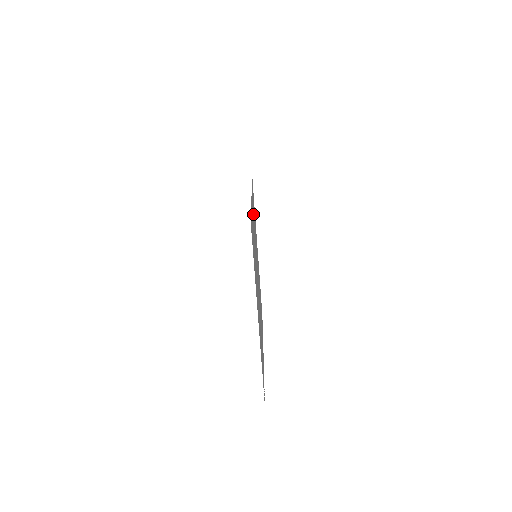
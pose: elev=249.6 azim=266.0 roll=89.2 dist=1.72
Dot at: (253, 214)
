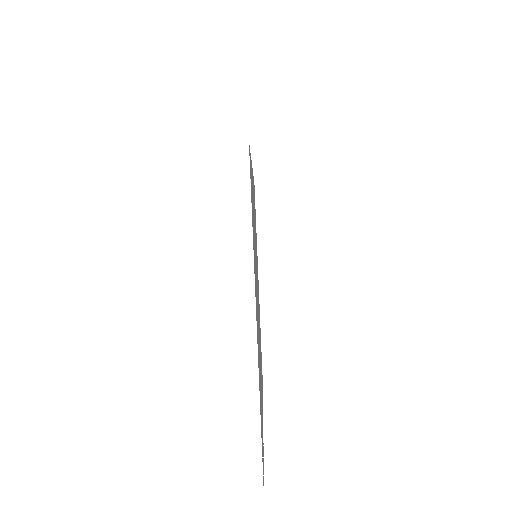
Dot at: occluded
